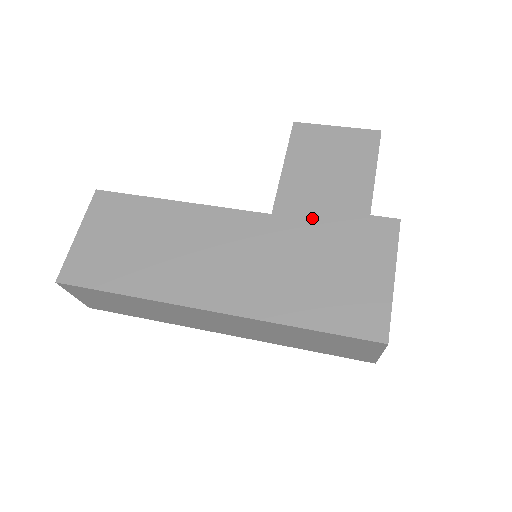
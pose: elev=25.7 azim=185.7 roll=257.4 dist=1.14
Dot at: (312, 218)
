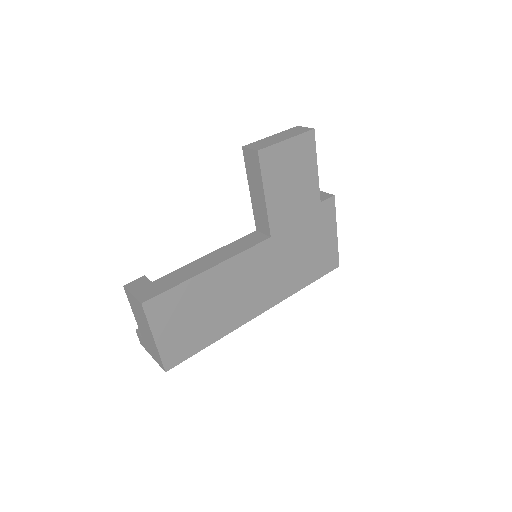
Dot at: (293, 225)
